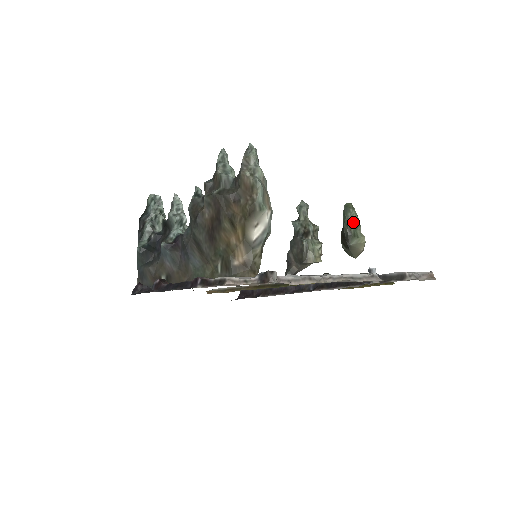
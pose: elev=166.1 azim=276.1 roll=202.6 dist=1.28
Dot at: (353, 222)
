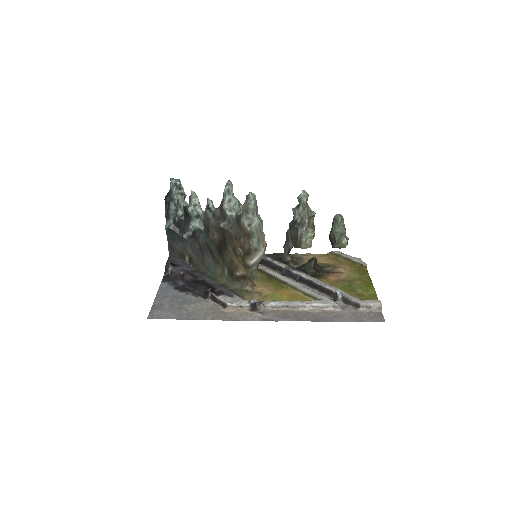
Dot at: (339, 232)
